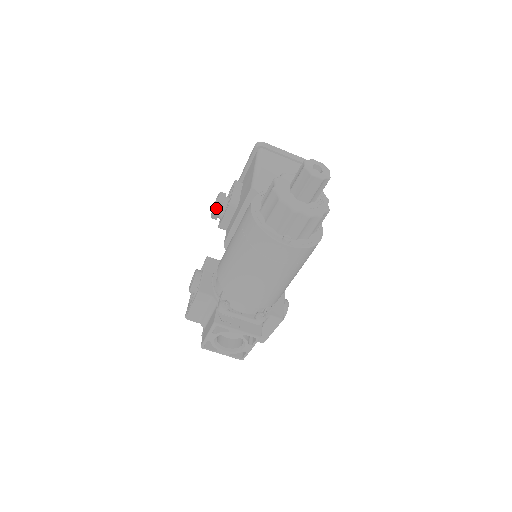
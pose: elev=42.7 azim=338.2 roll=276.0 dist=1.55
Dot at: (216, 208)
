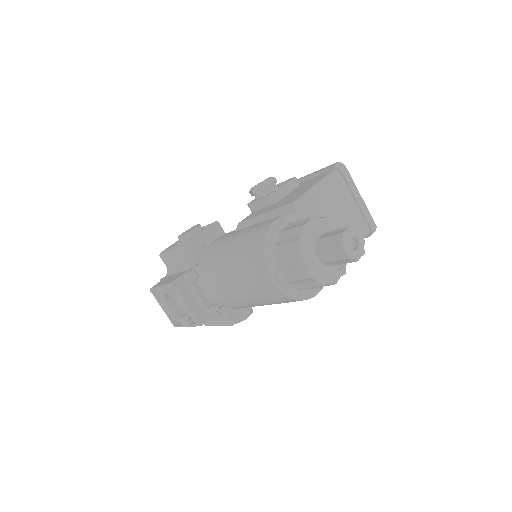
Dot at: (258, 188)
